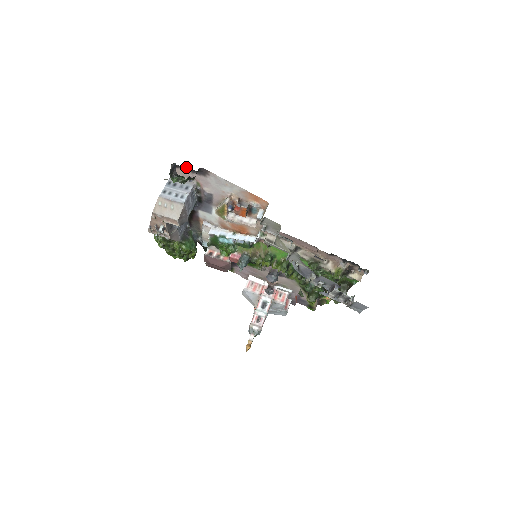
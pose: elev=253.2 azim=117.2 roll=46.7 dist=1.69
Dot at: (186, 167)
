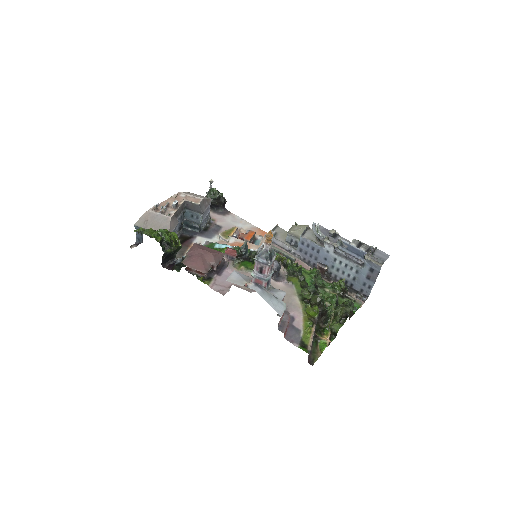
Dot at: occluded
